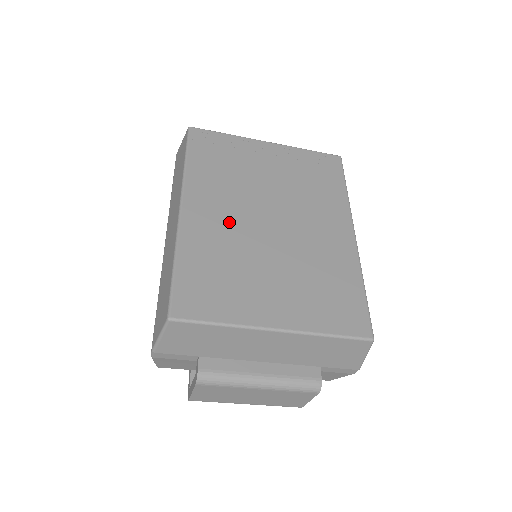
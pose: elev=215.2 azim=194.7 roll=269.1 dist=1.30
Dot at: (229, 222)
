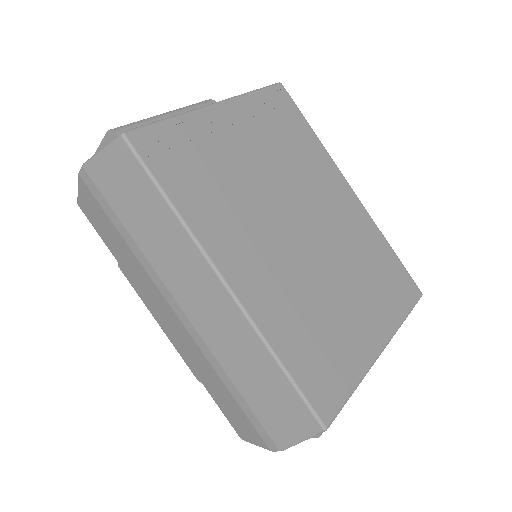
Dot at: (276, 263)
